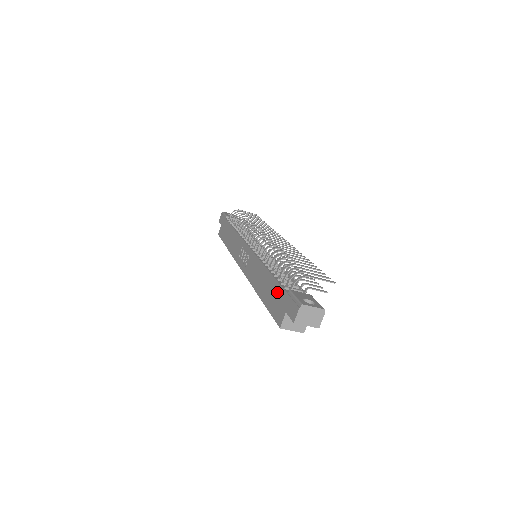
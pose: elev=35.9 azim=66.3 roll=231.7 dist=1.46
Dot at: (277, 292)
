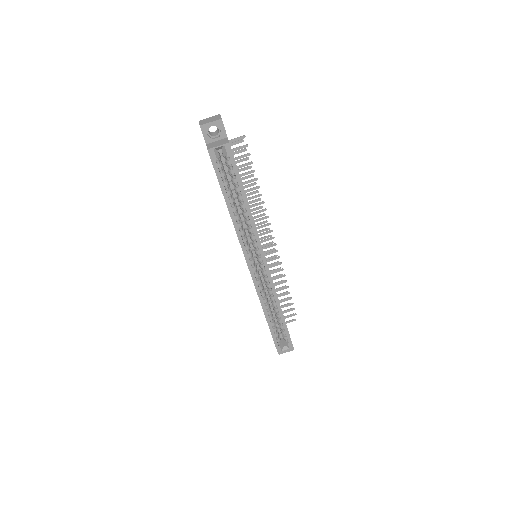
Dot at: occluded
